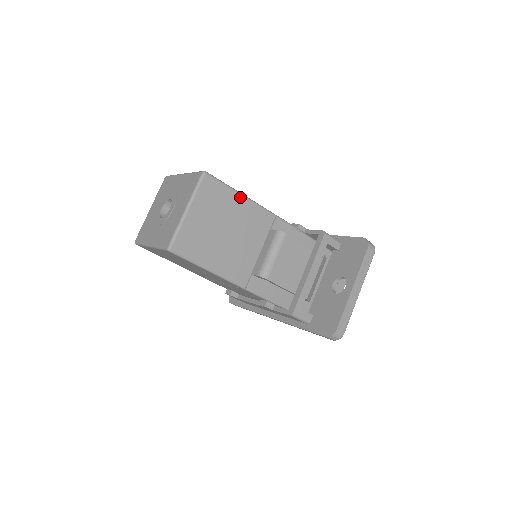
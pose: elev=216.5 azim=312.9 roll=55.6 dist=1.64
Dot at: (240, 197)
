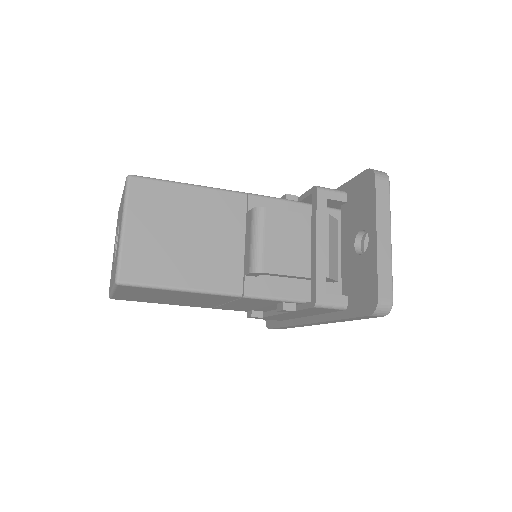
Dot at: (189, 188)
